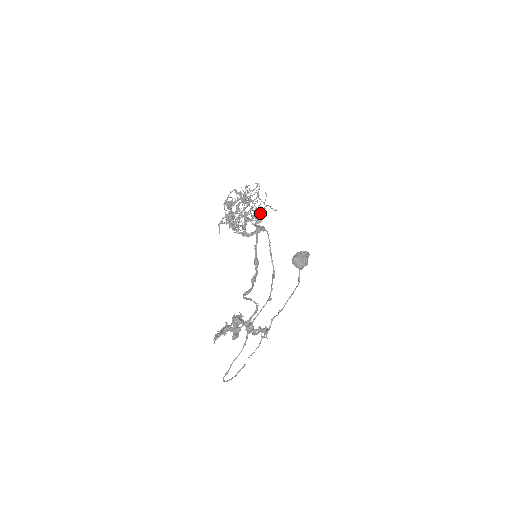
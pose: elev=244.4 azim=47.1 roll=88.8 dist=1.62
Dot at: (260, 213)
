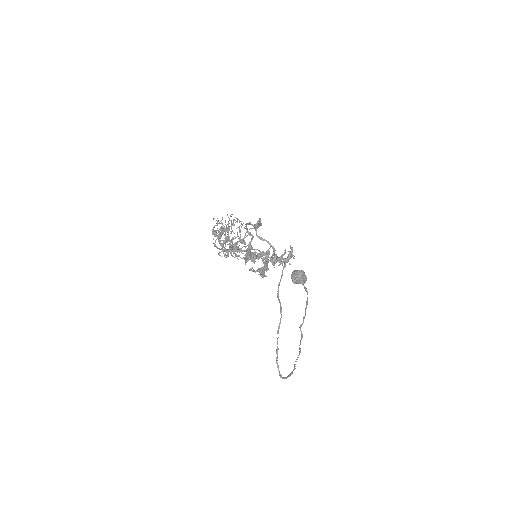
Dot at: (245, 237)
